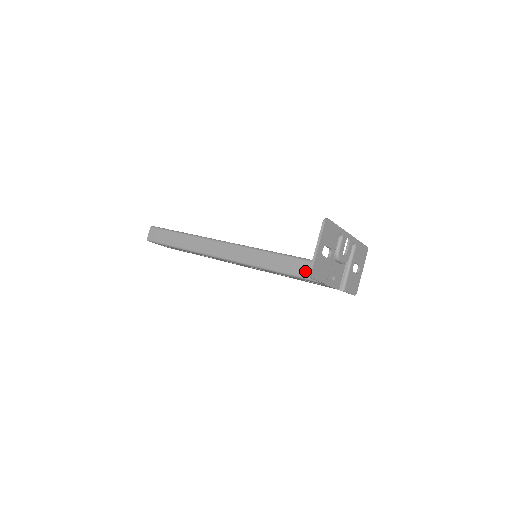
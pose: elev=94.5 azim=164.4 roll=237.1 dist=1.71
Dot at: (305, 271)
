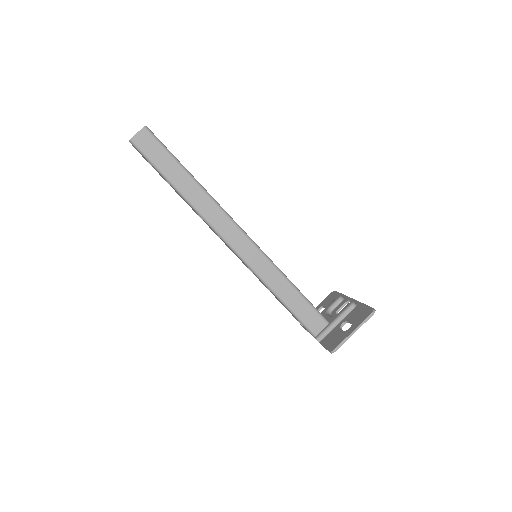
Dot at: (307, 317)
